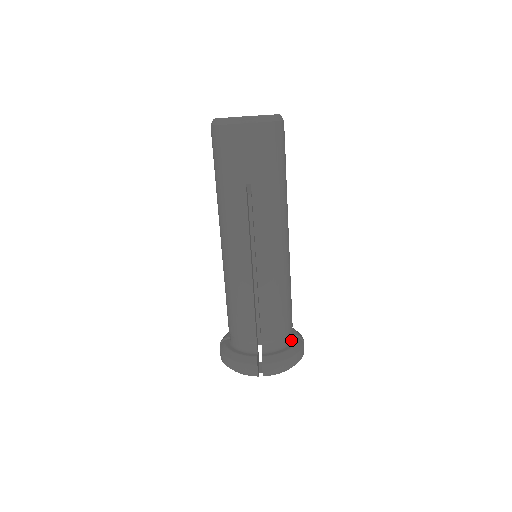
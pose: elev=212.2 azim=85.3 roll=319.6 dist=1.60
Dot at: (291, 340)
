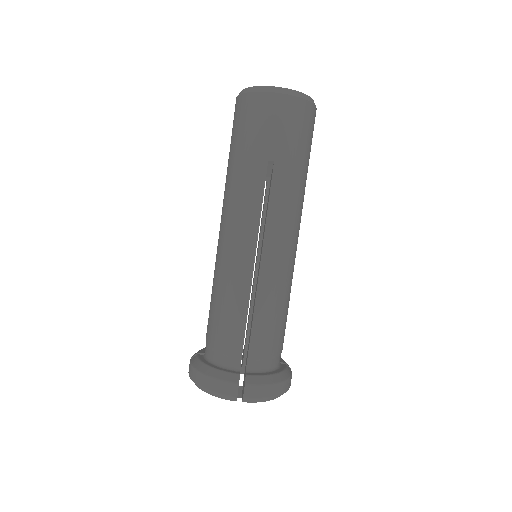
Dot at: (279, 365)
